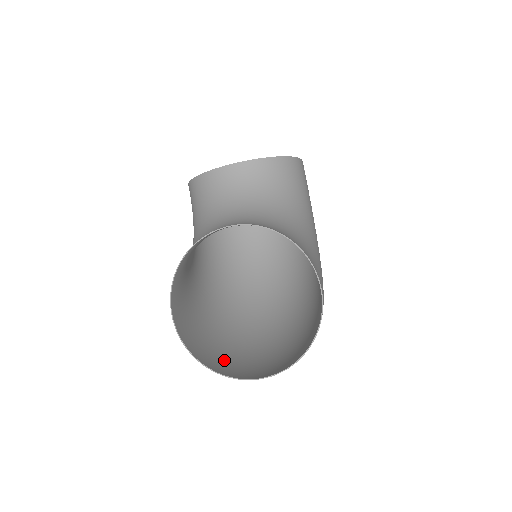
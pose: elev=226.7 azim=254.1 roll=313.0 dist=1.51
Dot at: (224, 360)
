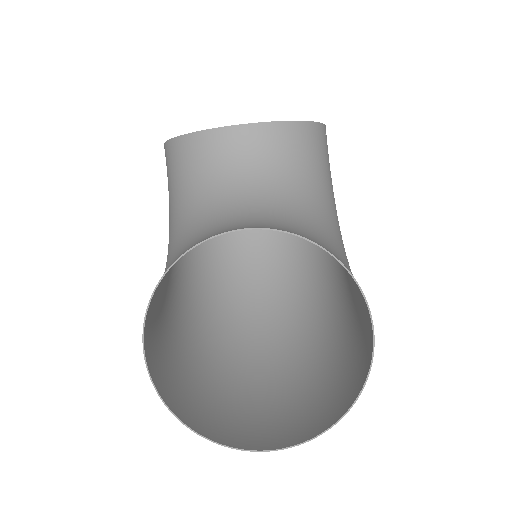
Dot at: (212, 409)
